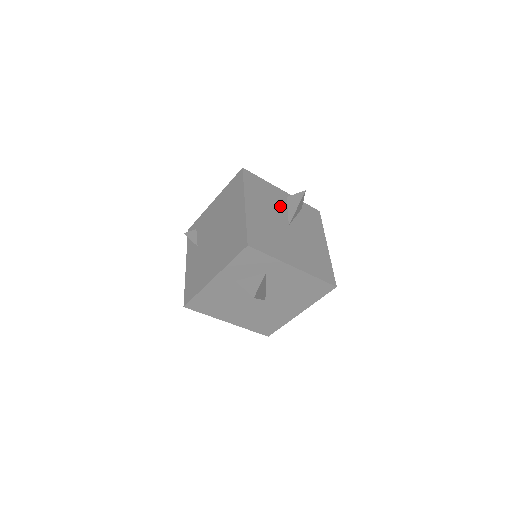
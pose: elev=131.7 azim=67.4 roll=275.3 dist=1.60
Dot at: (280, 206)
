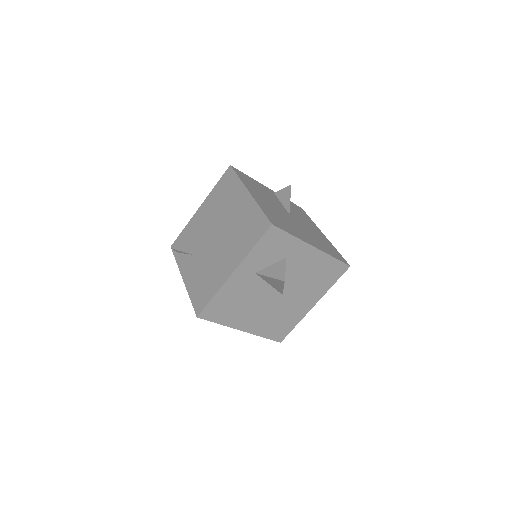
Dot at: (274, 199)
